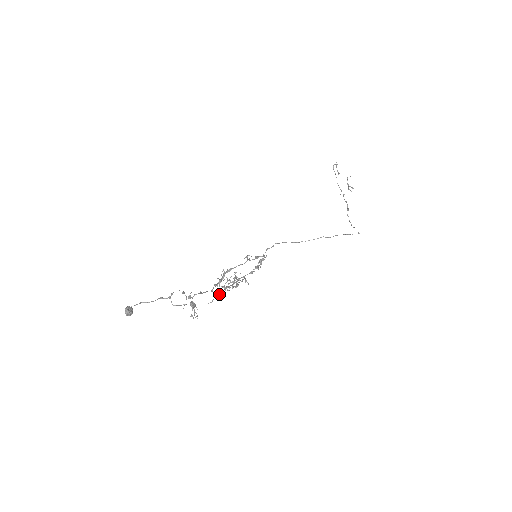
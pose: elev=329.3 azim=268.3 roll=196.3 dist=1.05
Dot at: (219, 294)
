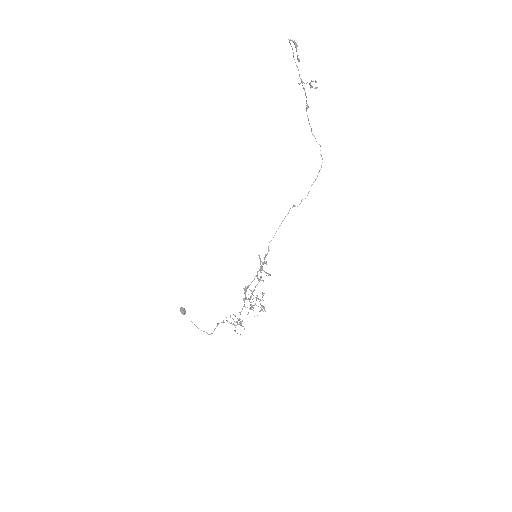
Dot at: (251, 309)
